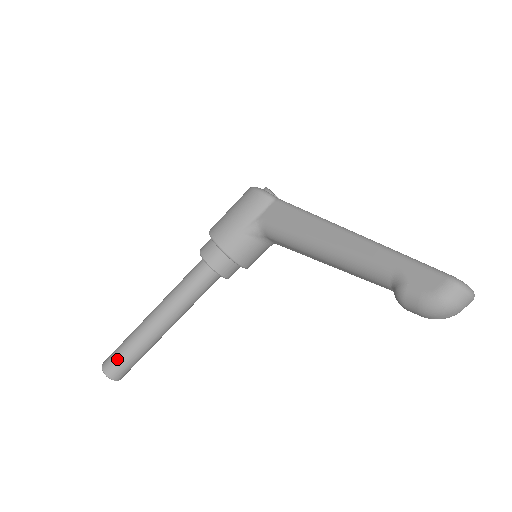
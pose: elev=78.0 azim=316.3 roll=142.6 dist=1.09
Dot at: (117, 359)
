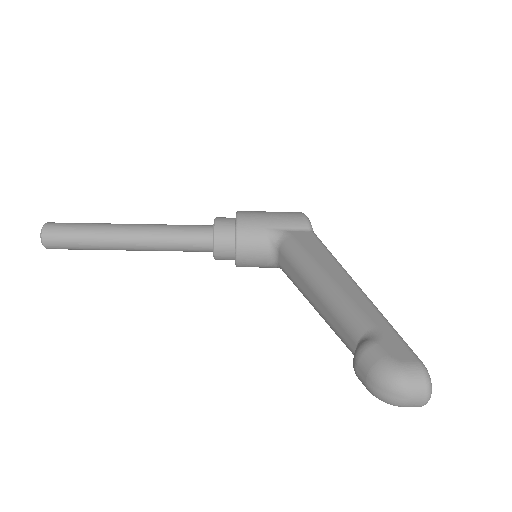
Dot at: (65, 227)
